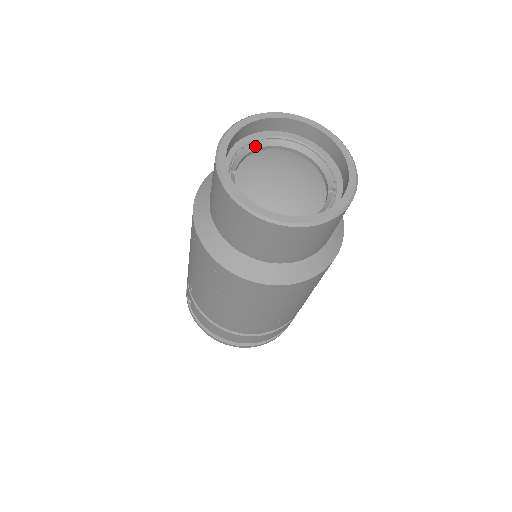
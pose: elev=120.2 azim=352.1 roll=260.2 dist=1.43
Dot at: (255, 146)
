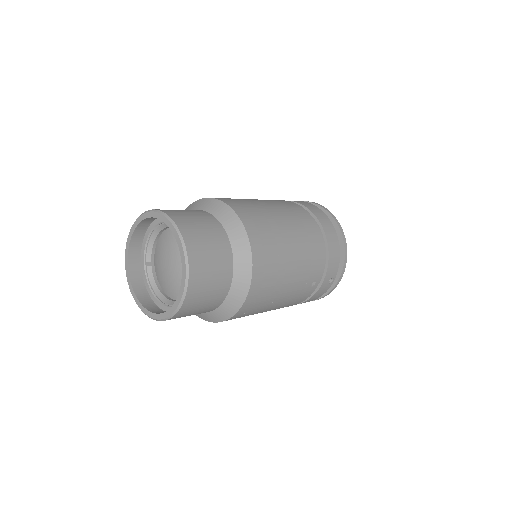
Dot at: (155, 235)
